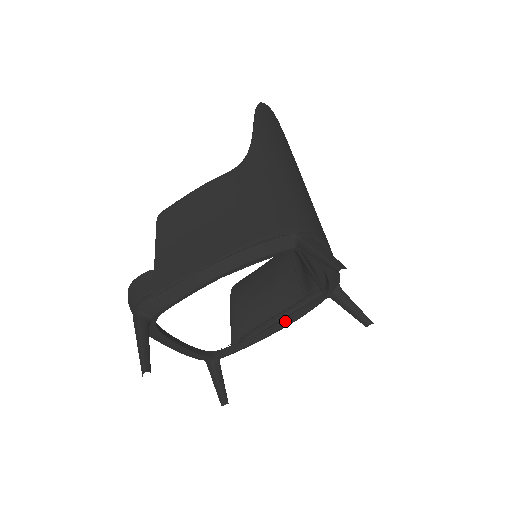
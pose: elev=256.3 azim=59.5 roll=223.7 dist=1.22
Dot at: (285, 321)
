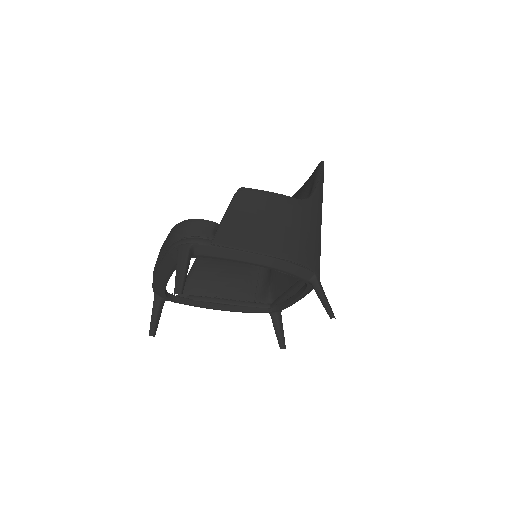
Dot at: (229, 307)
